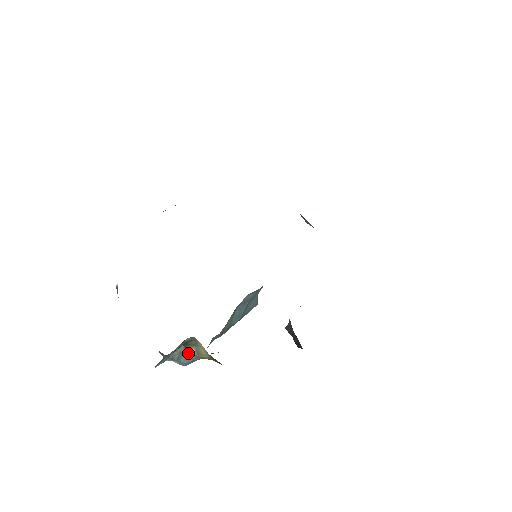
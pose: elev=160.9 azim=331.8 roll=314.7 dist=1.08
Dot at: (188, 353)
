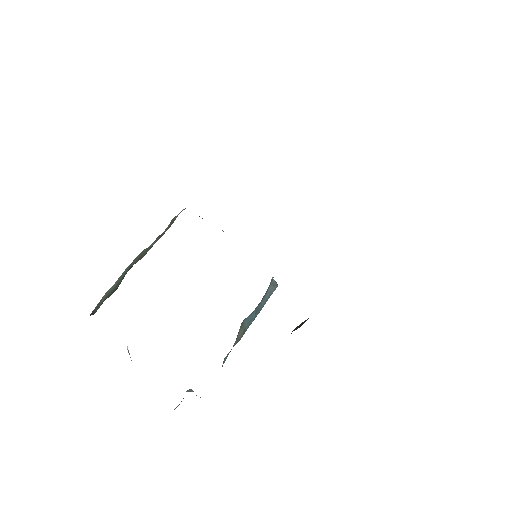
Dot at: occluded
